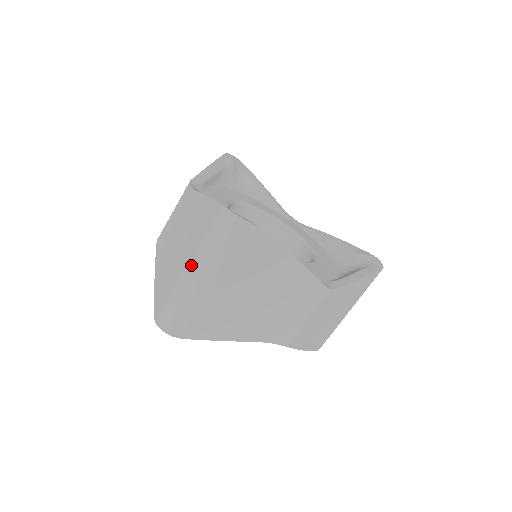
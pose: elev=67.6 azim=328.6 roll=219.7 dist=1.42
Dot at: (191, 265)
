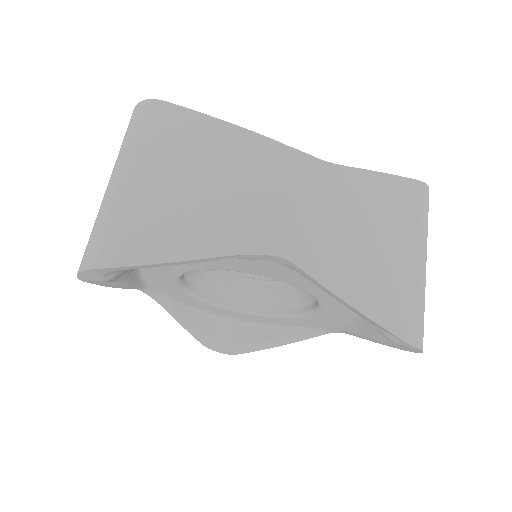
Dot at: (108, 183)
